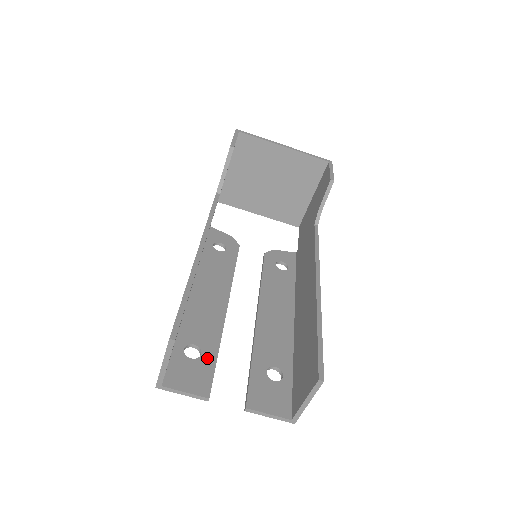
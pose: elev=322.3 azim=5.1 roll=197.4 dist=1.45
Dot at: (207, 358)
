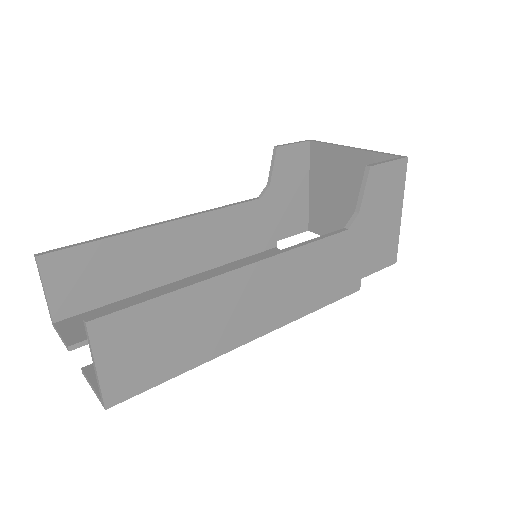
Dot at: occluded
